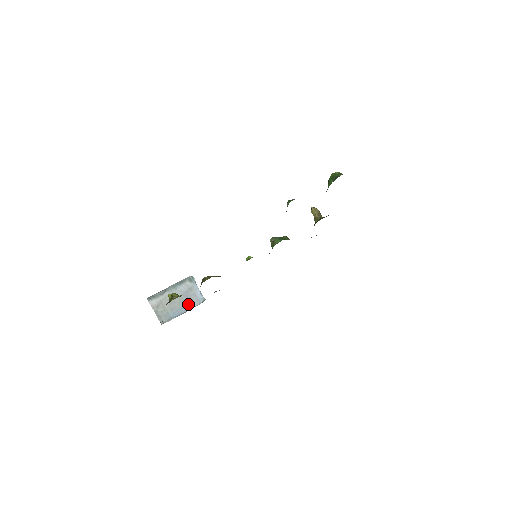
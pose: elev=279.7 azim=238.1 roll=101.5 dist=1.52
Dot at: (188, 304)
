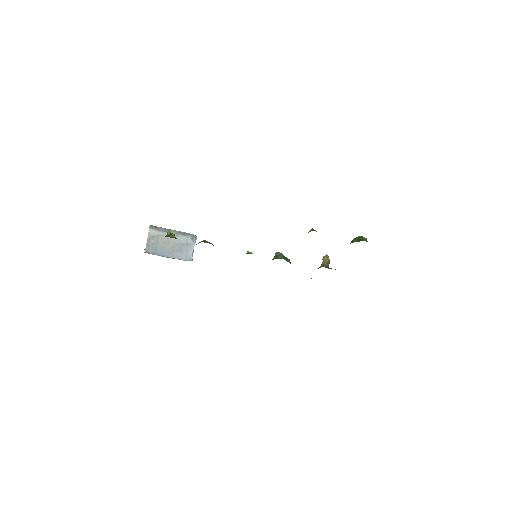
Dot at: (177, 254)
